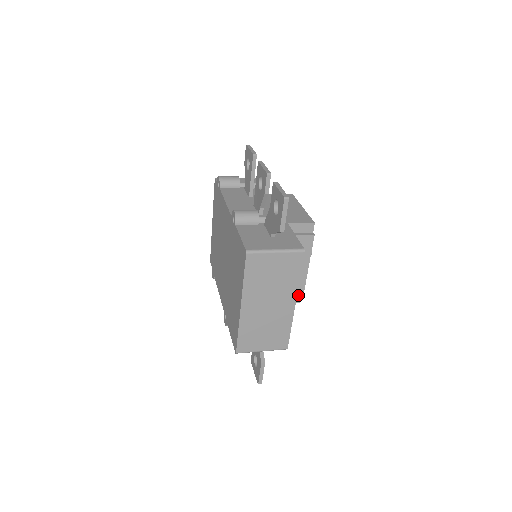
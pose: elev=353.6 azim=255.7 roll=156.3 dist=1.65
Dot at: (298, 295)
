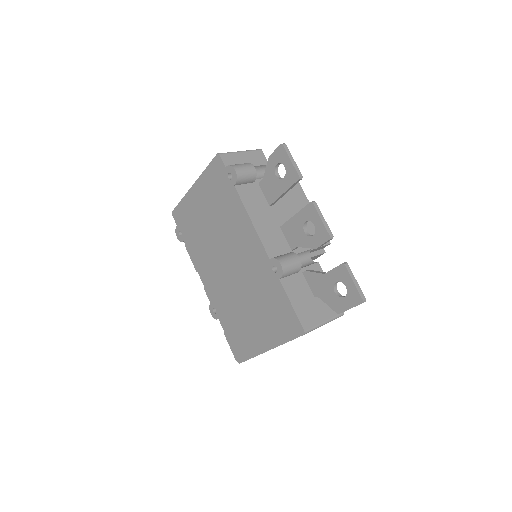
Dot at: occluded
